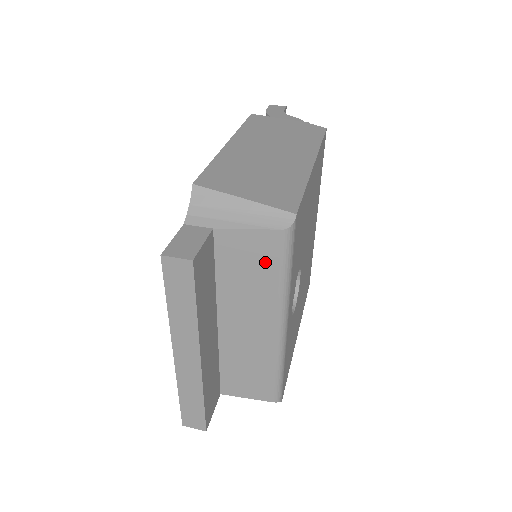
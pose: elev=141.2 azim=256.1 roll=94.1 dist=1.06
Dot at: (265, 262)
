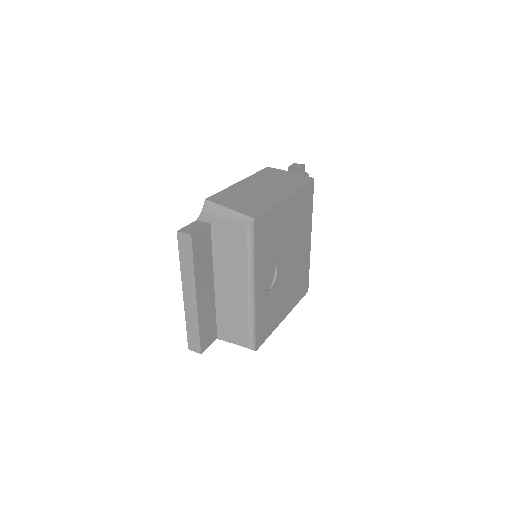
Dot at: (238, 246)
